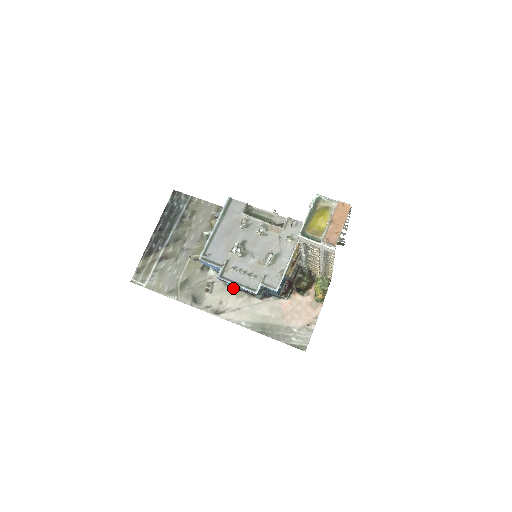
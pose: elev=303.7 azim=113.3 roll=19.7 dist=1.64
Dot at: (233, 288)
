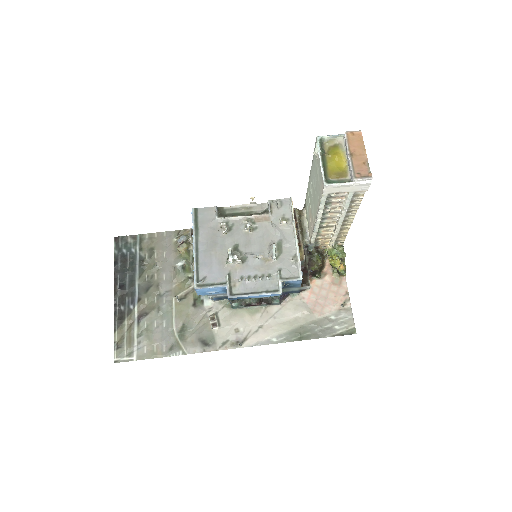
Dot at: (242, 308)
